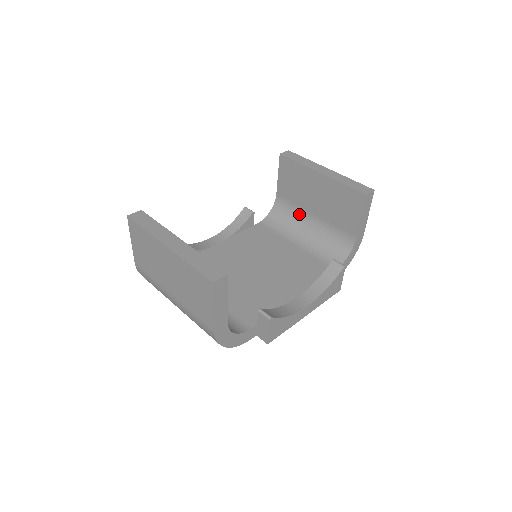
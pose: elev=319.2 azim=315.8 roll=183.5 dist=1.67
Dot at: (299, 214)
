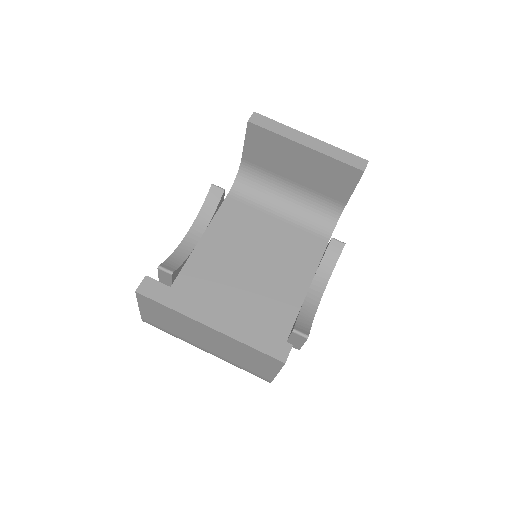
Dot at: (274, 180)
